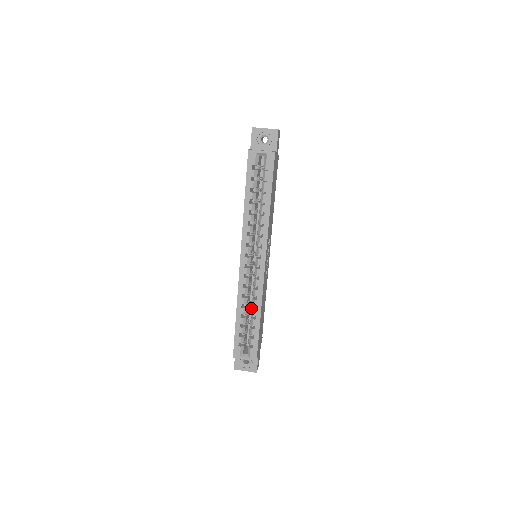
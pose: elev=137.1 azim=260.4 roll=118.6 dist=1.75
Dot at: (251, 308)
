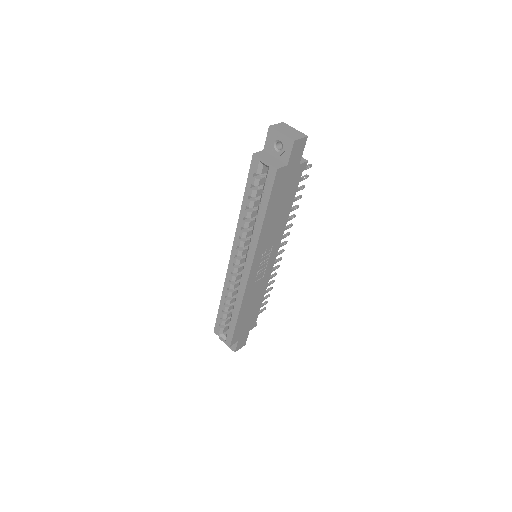
Dot at: occluded
